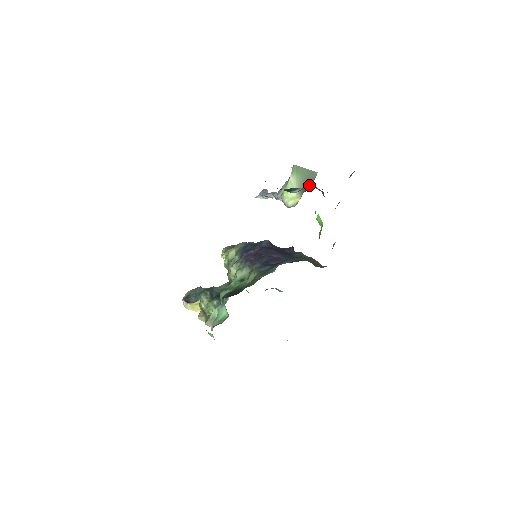
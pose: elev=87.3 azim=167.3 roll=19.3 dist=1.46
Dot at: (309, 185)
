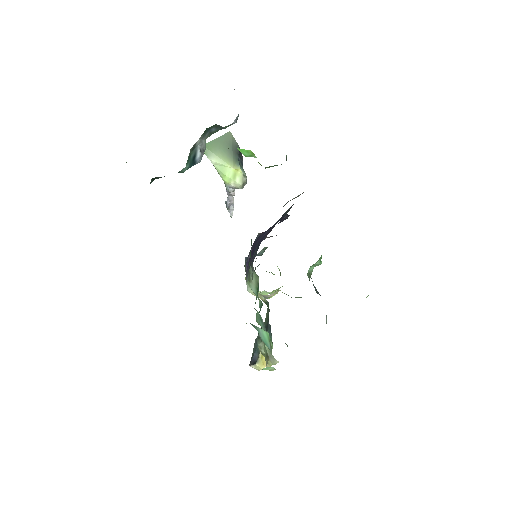
Dot at: (236, 149)
